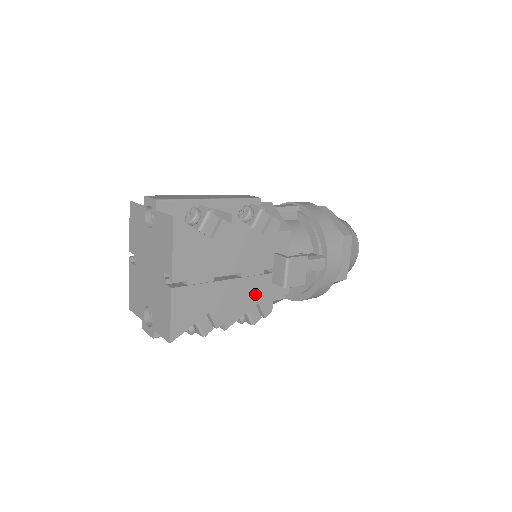
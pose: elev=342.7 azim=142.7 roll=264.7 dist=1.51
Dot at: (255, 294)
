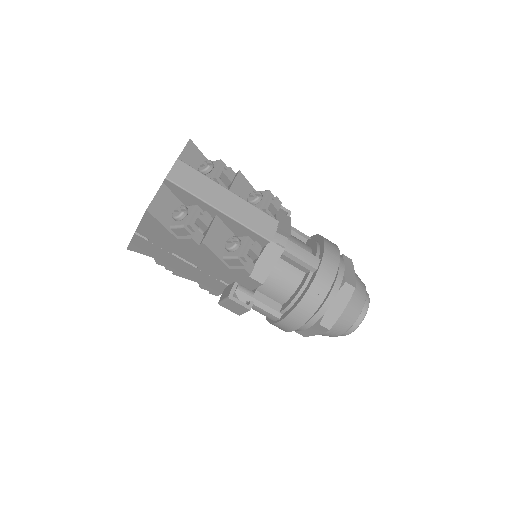
Dot at: (206, 281)
